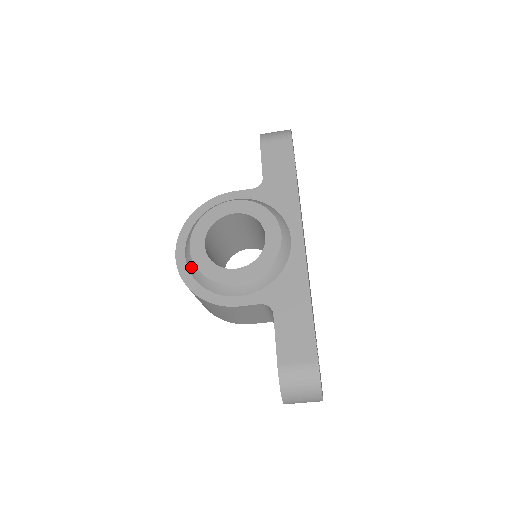
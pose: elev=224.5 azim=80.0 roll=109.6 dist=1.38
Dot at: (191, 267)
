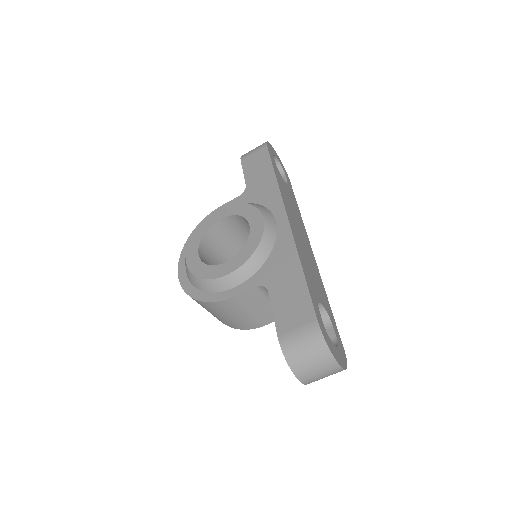
Dot at: (189, 277)
